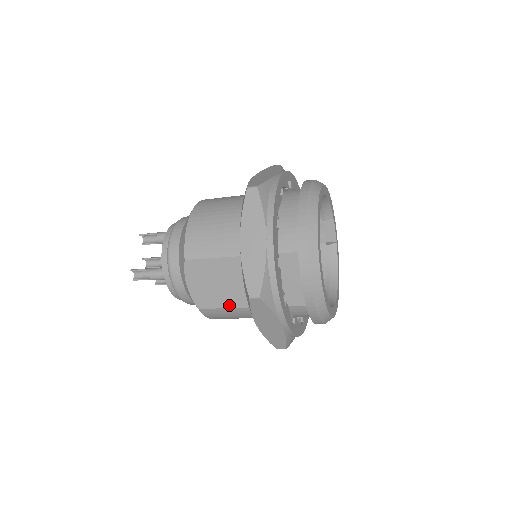
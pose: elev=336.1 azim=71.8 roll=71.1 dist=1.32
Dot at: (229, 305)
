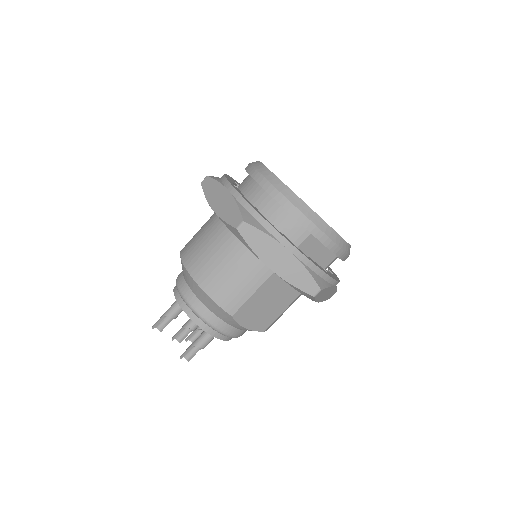
Dot at: (284, 308)
